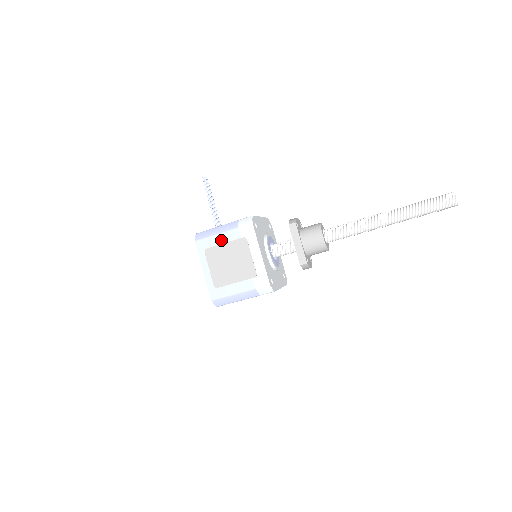
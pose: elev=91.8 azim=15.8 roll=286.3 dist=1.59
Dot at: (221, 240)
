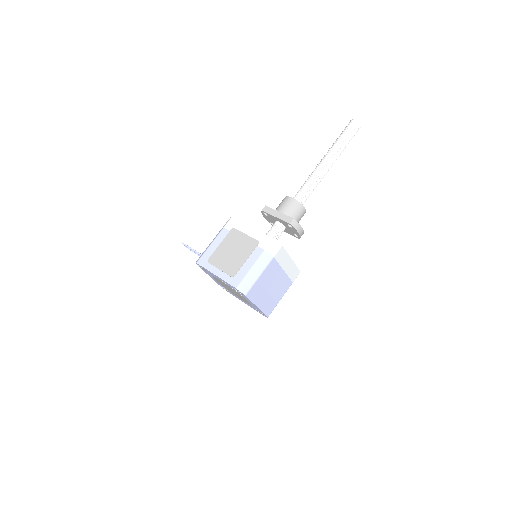
Dot at: (216, 245)
